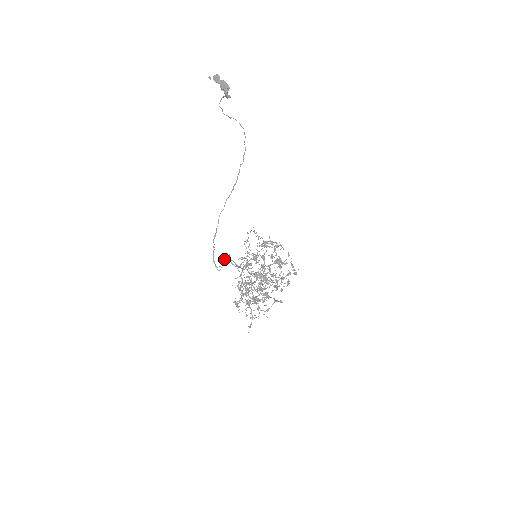
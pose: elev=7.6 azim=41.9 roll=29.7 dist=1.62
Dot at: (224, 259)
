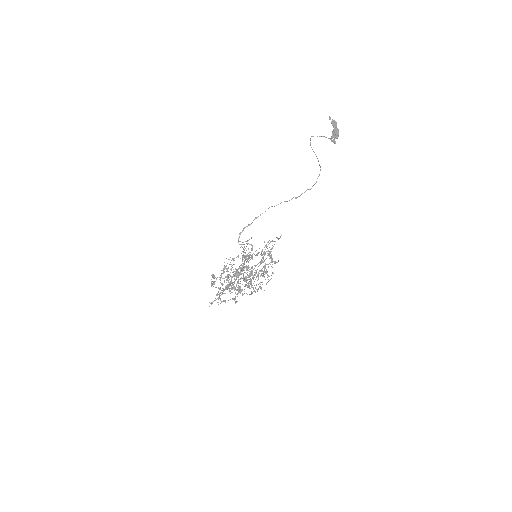
Dot at: occluded
